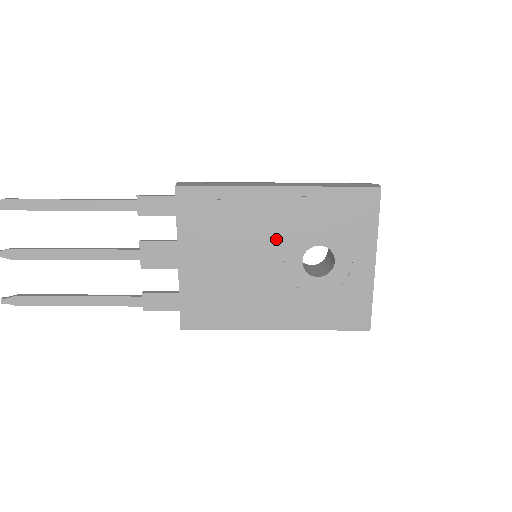
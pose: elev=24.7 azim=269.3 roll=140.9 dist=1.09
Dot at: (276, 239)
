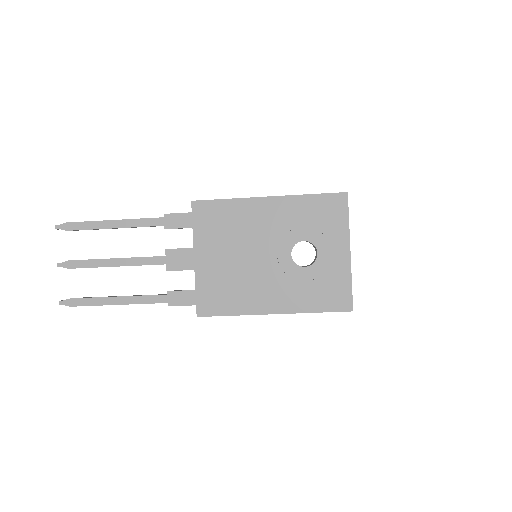
Dot at: (269, 237)
